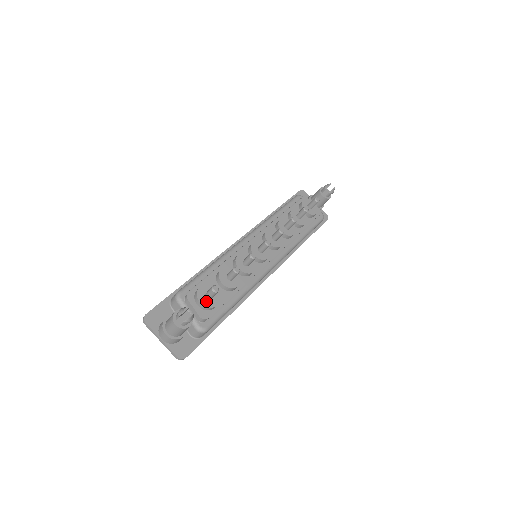
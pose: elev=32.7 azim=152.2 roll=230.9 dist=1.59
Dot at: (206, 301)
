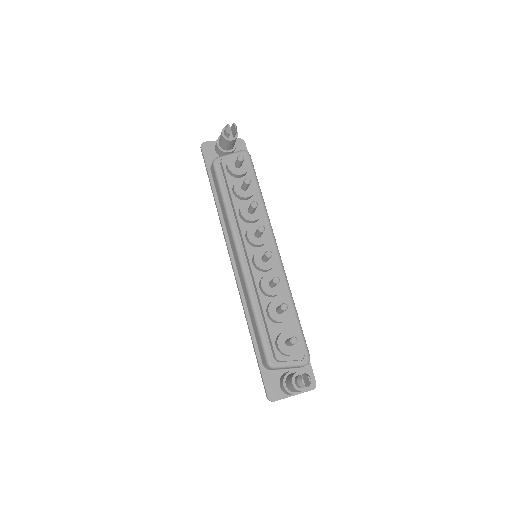
Dot at: (292, 348)
